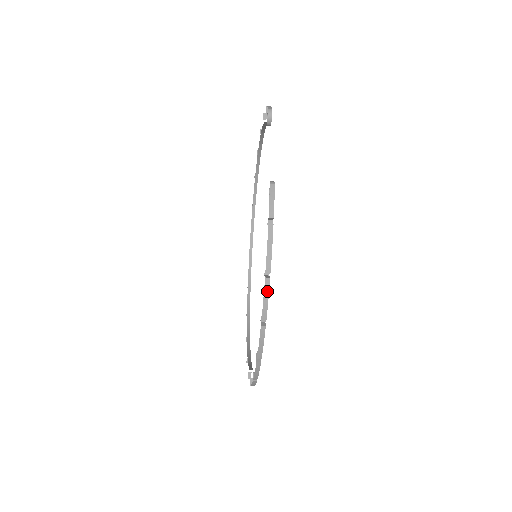
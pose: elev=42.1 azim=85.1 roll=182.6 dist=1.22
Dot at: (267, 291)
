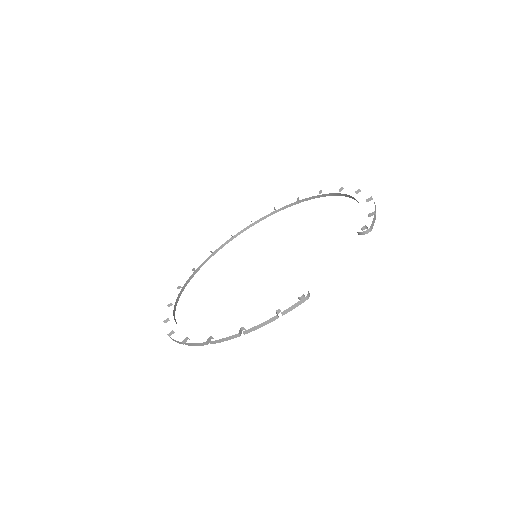
Dot at: (231, 338)
